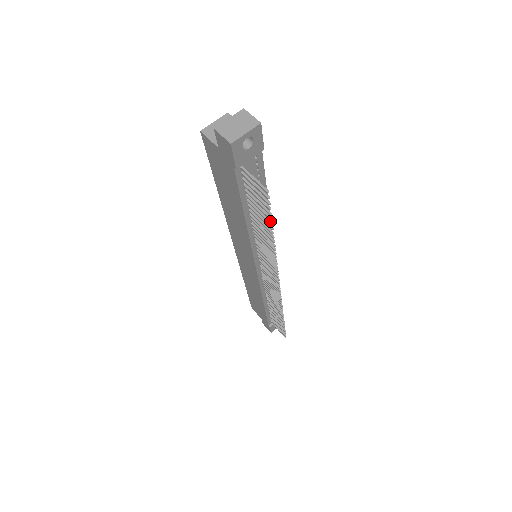
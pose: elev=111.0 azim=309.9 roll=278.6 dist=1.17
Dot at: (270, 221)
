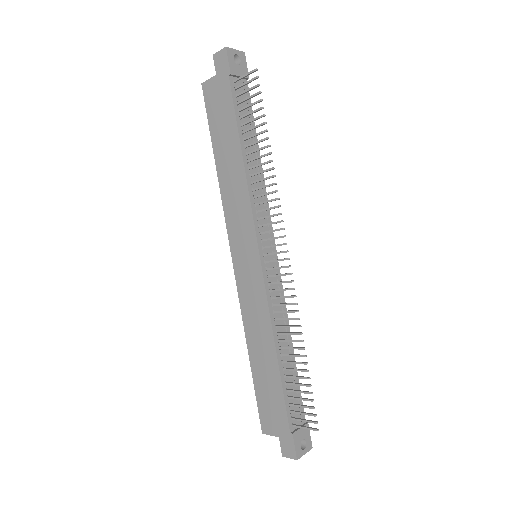
Dot at: (262, 115)
